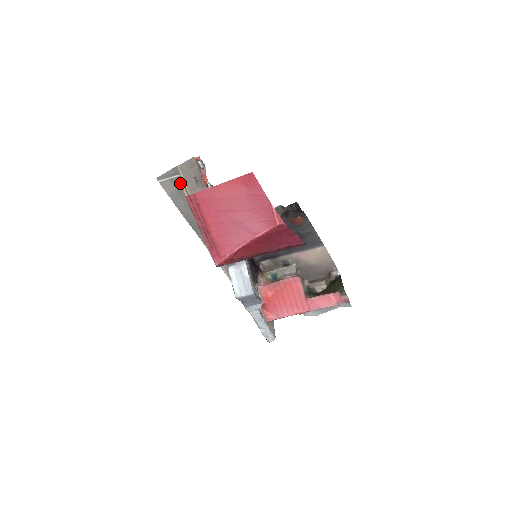
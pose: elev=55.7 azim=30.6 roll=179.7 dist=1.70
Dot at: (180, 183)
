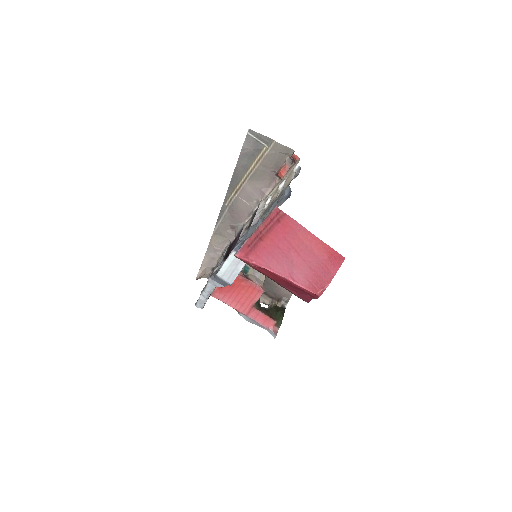
Dot at: (261, 151)
